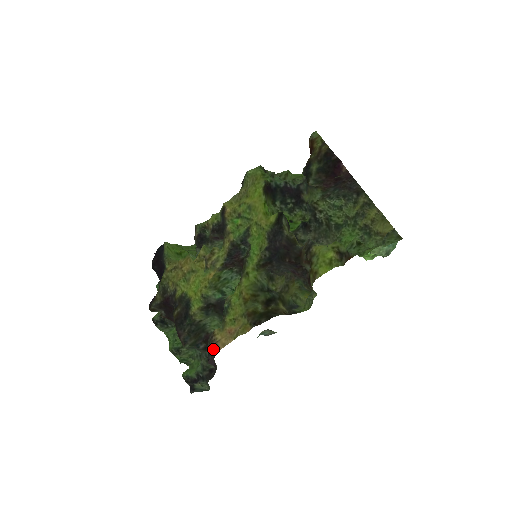
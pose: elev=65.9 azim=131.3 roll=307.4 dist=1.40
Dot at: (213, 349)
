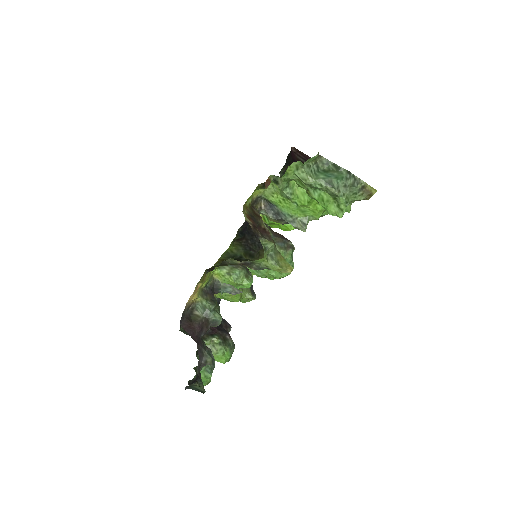
Dot at: (185, 310)
